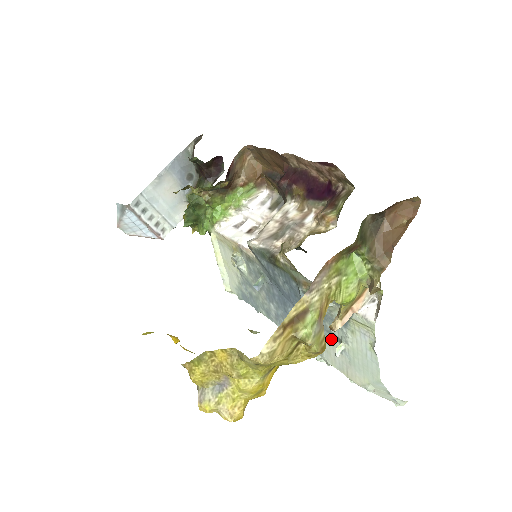
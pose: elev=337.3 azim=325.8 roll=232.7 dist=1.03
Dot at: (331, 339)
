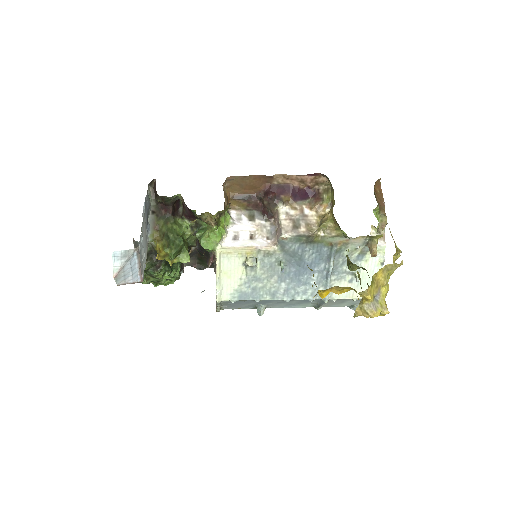
Dot at: (344, 277)
